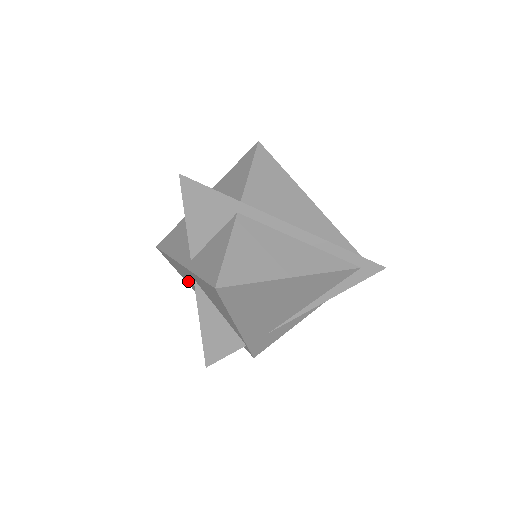
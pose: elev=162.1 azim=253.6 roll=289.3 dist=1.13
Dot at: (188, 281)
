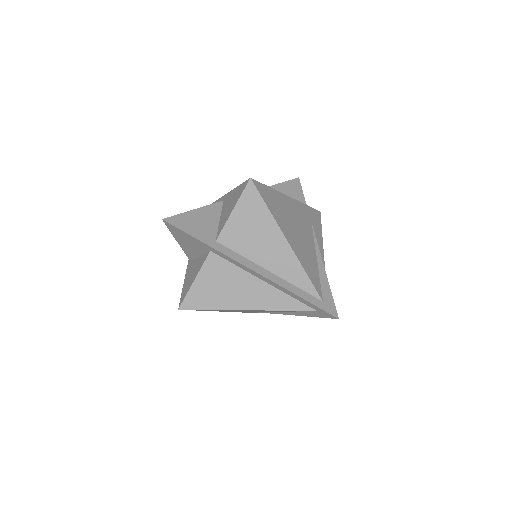
Dot at: occluded
